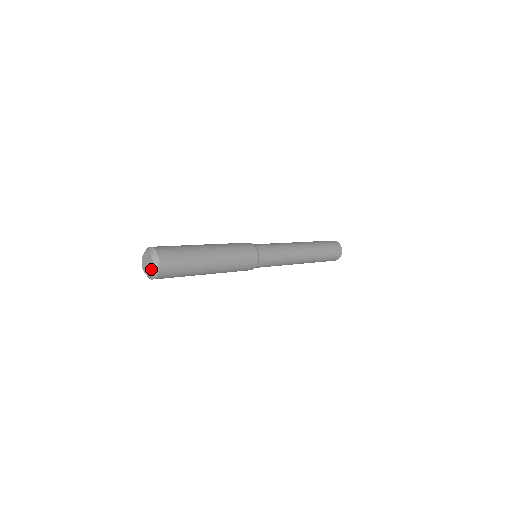
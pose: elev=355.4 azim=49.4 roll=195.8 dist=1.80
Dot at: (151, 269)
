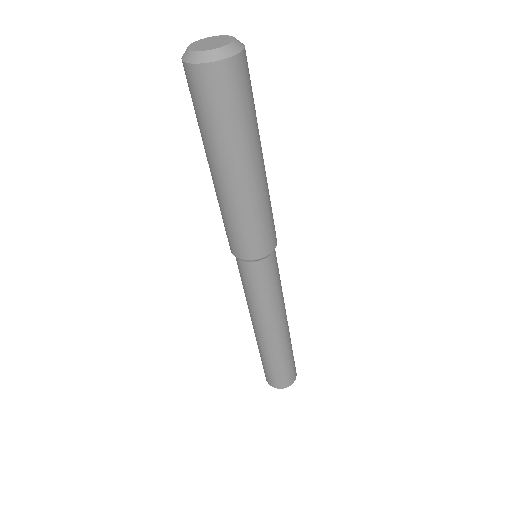
Dot at: (219, 46)
